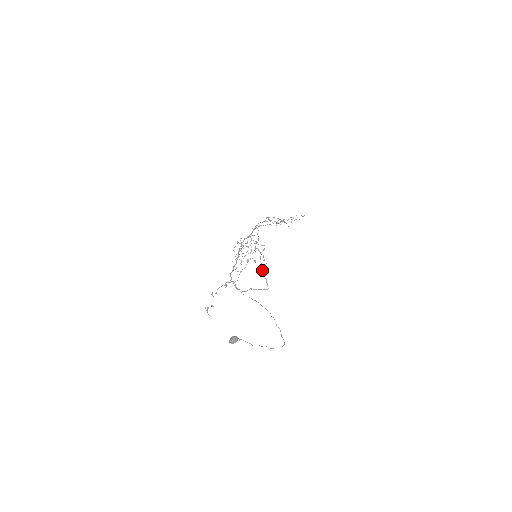
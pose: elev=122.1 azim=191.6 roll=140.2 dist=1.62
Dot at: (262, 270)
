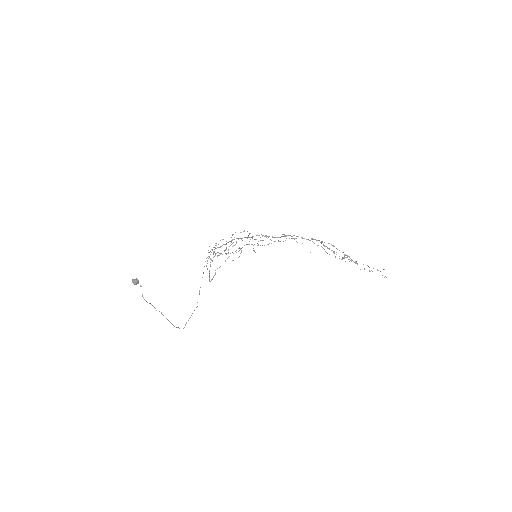
Dot at: occluded
